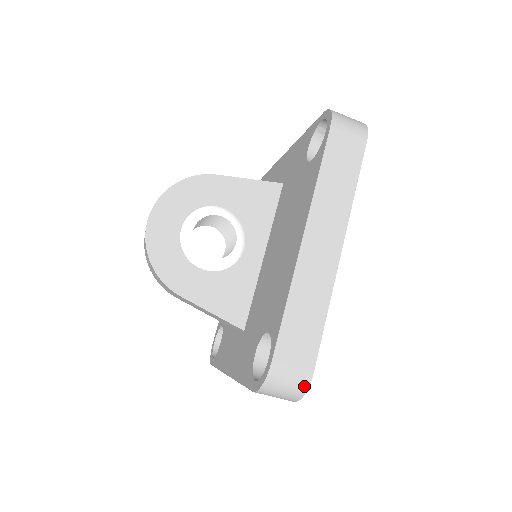
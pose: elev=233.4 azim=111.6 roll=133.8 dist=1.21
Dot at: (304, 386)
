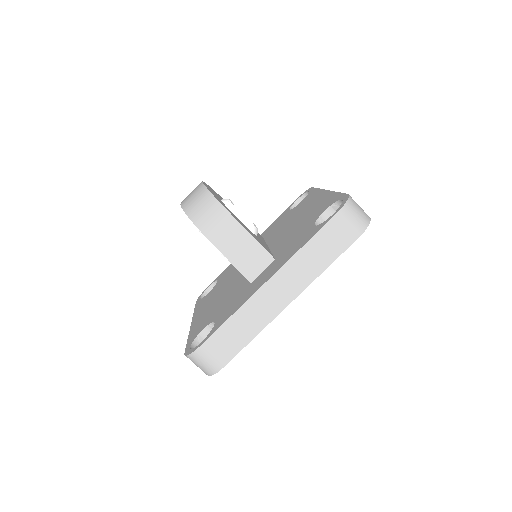
Dot at: (368, 218)
